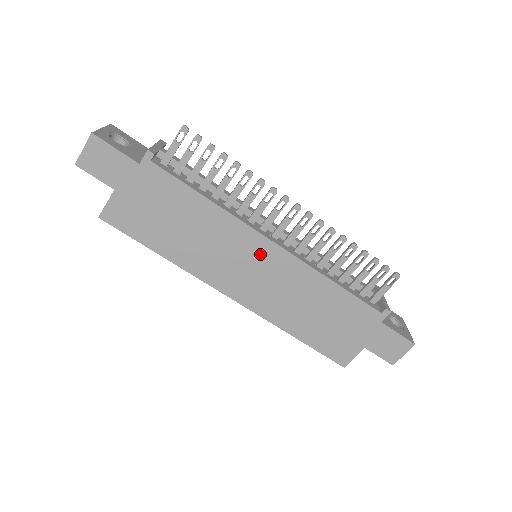
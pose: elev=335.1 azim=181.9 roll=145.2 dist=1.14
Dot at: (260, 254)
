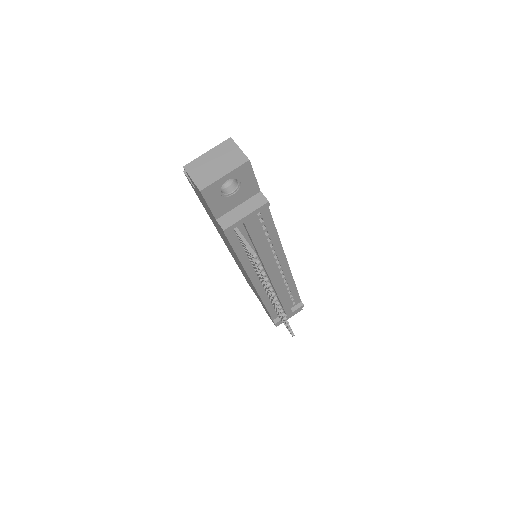
Dot at: (245, 273)
